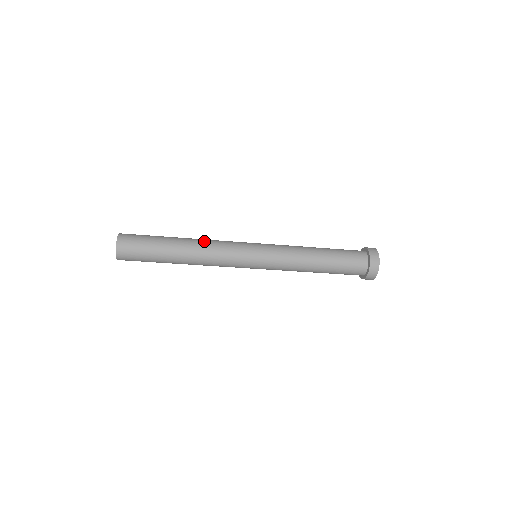
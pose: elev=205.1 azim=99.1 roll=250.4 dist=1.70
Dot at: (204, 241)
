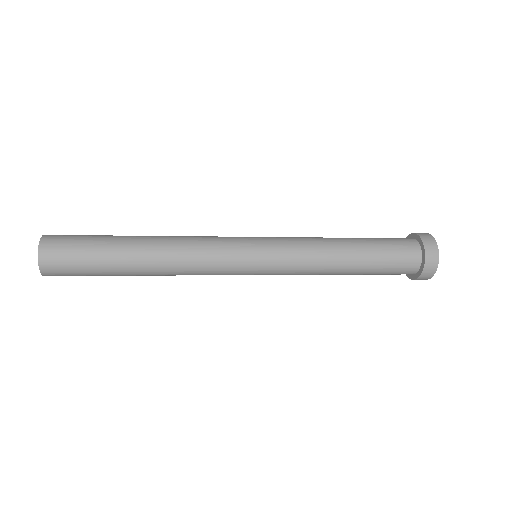
Dot at: (176, 264)
